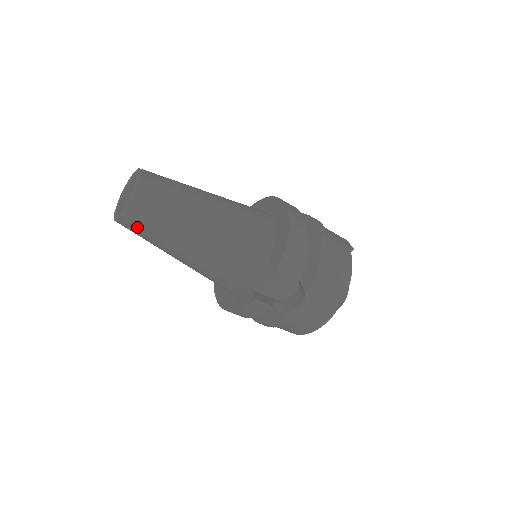
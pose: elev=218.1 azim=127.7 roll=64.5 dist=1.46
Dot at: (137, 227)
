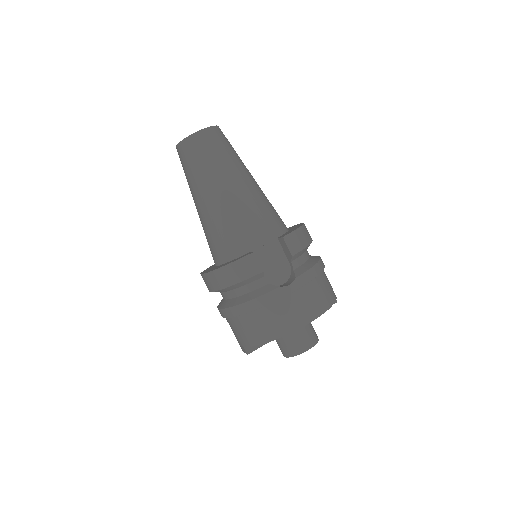
Dot at: (195, 150)
